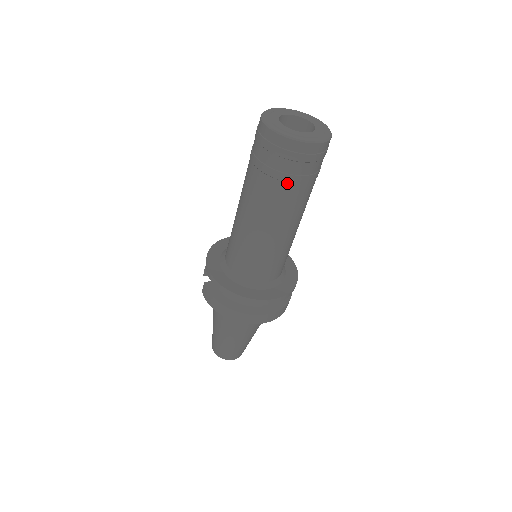
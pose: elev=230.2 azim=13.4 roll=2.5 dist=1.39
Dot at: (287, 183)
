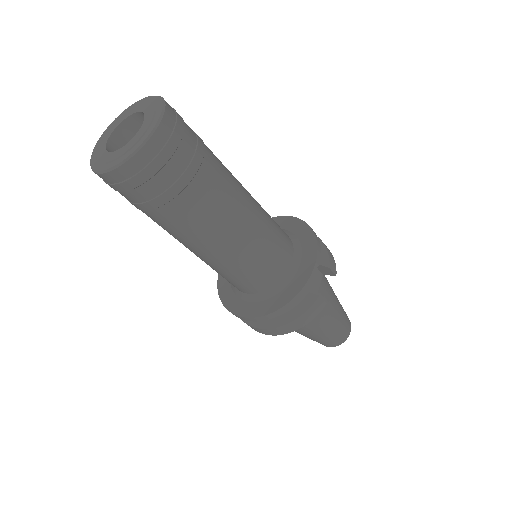
Dot at: (148, 211)
